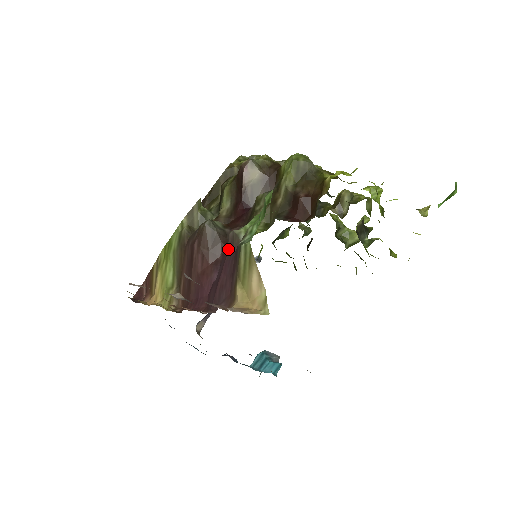
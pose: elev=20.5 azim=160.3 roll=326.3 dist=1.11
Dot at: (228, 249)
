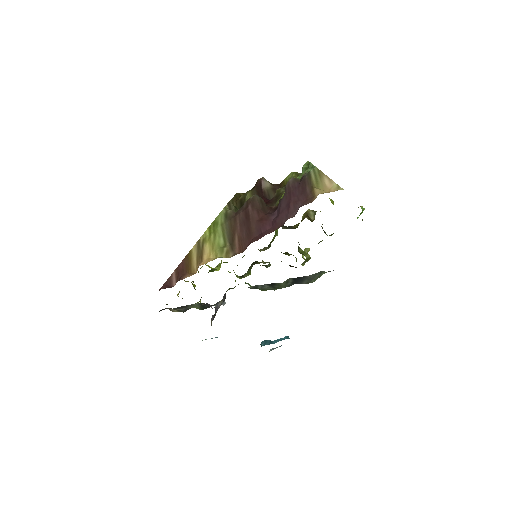
Dot at: (291, 187)
